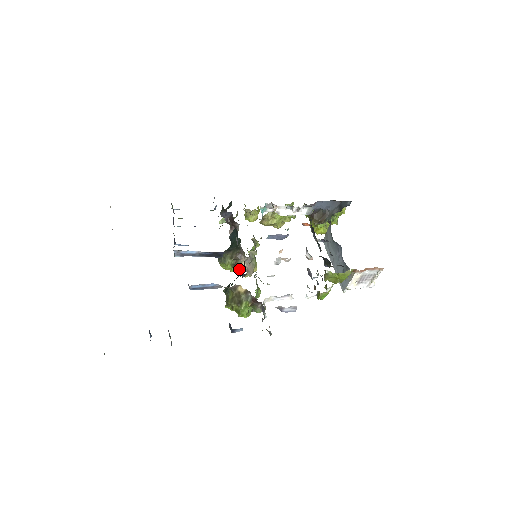
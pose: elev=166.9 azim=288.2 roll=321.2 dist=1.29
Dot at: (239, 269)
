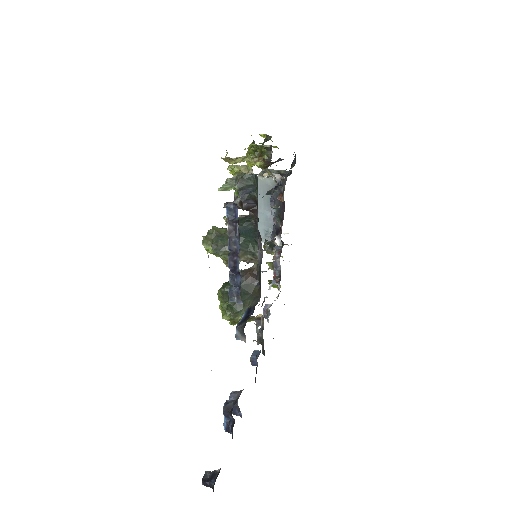
Dot at: occluded
